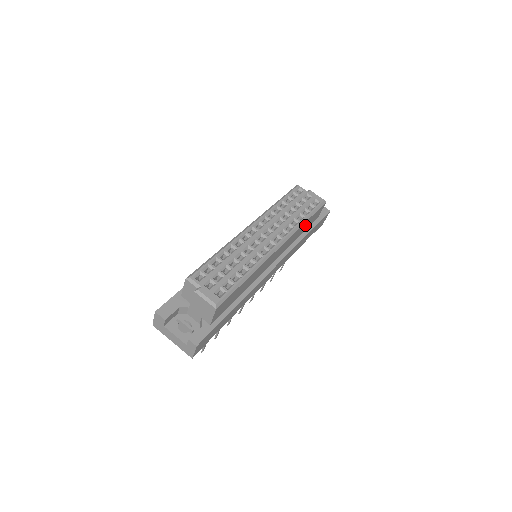
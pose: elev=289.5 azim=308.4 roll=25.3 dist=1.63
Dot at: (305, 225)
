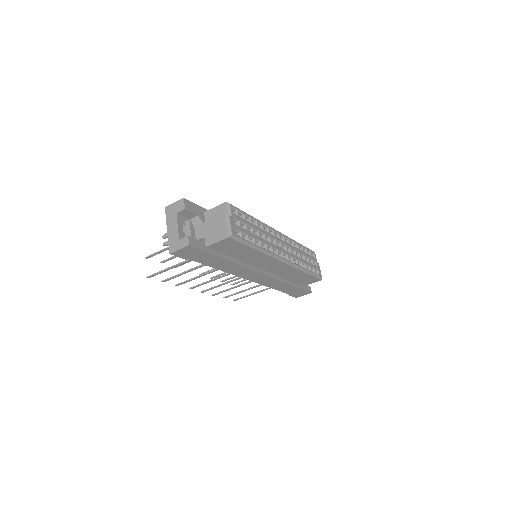
Dot at: (300, 276)
